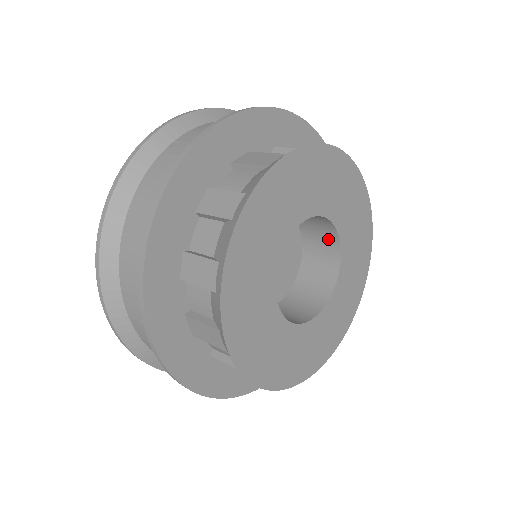
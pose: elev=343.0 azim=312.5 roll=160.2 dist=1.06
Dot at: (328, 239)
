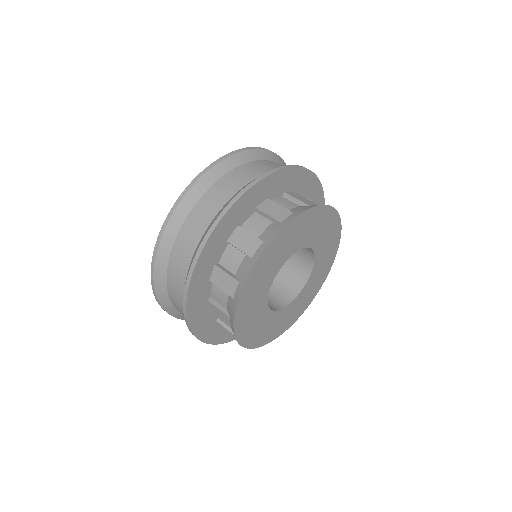
Dot at: occluded
